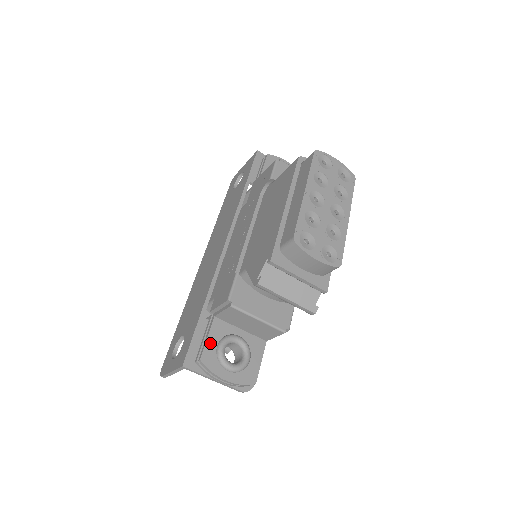
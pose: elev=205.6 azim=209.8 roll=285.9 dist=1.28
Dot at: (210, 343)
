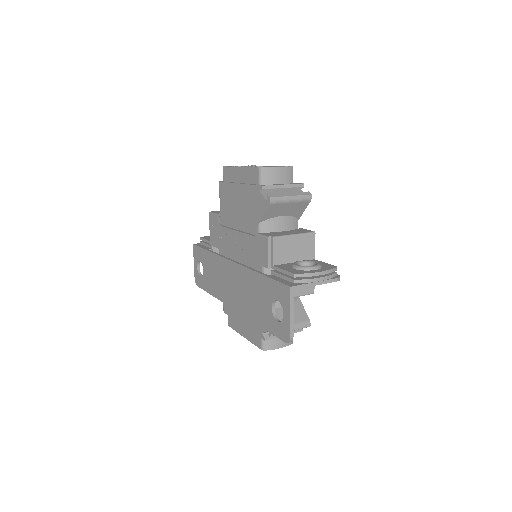
Dot at: (288, 270)
